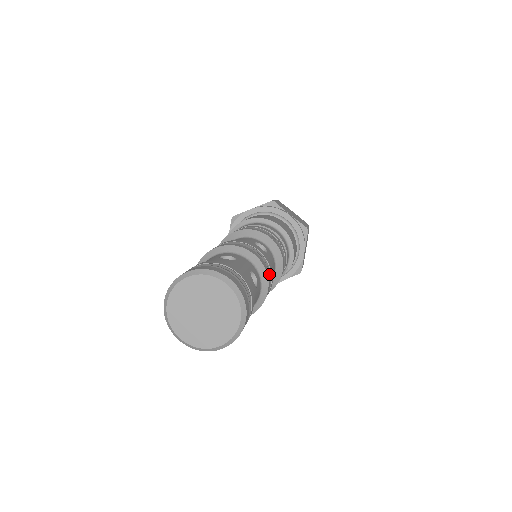
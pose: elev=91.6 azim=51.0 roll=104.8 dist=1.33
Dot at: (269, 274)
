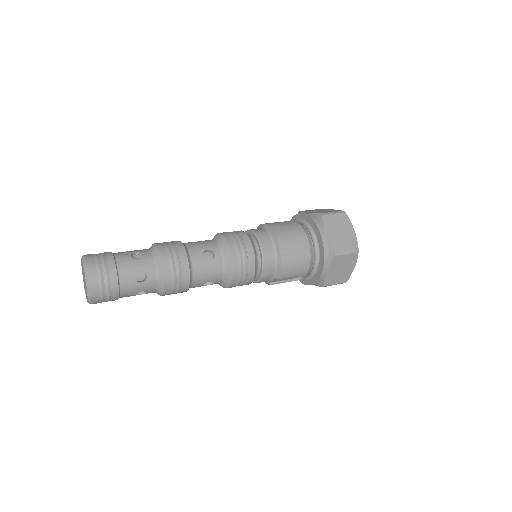
Dot at: (173, 278)
